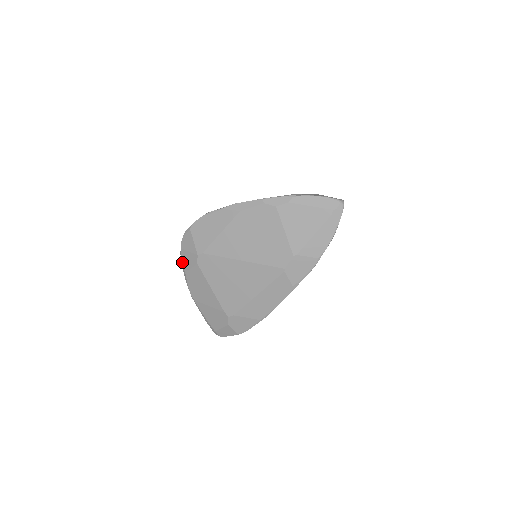
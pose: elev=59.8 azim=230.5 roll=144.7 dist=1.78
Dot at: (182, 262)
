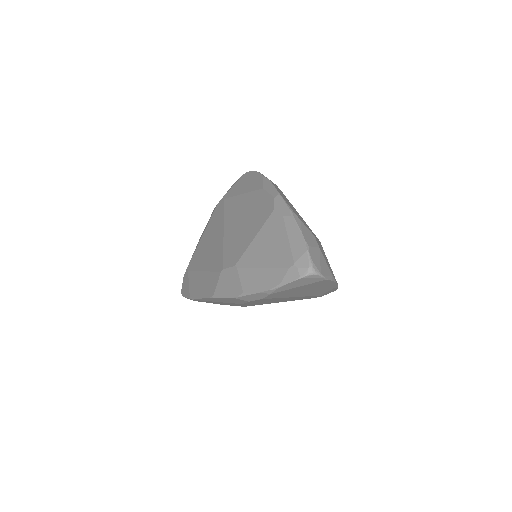
Dot at: occluded
